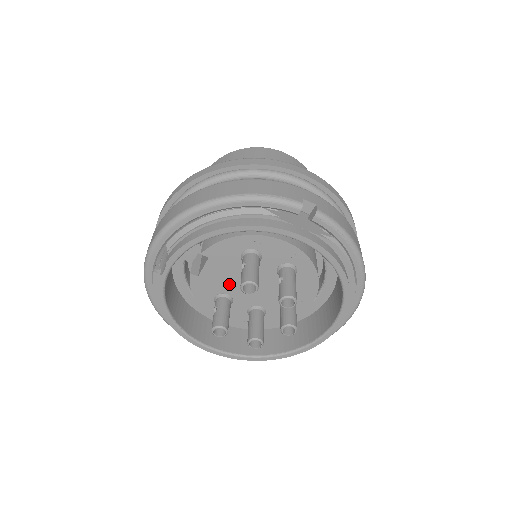
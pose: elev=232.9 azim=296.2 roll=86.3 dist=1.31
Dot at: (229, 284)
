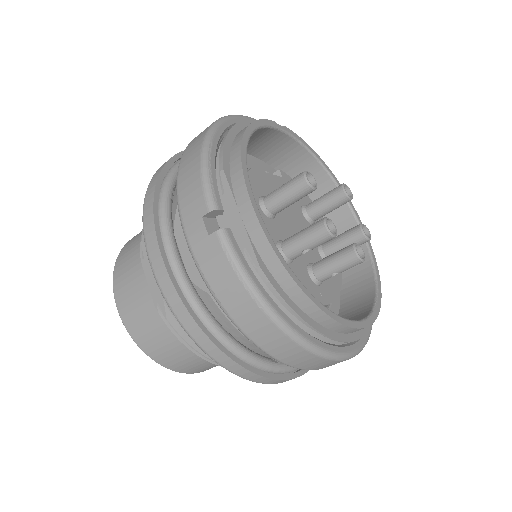
Dot at: occluded
